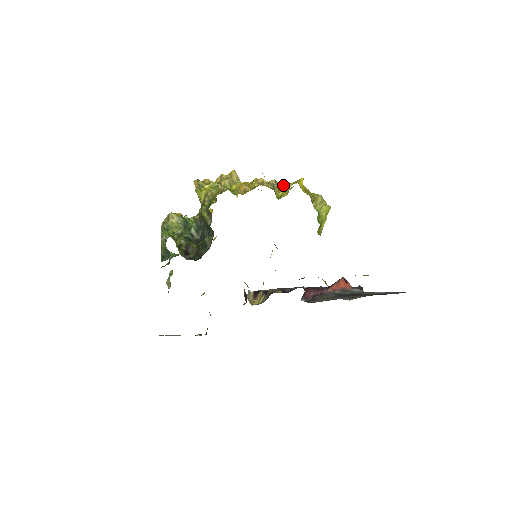
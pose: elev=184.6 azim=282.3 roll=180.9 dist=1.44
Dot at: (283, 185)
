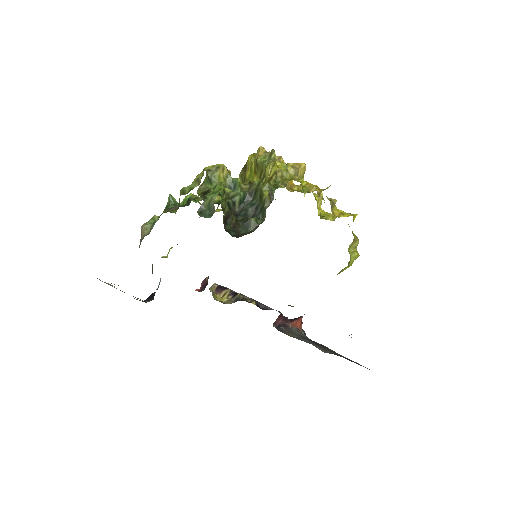
Dot at: (339, 210)
